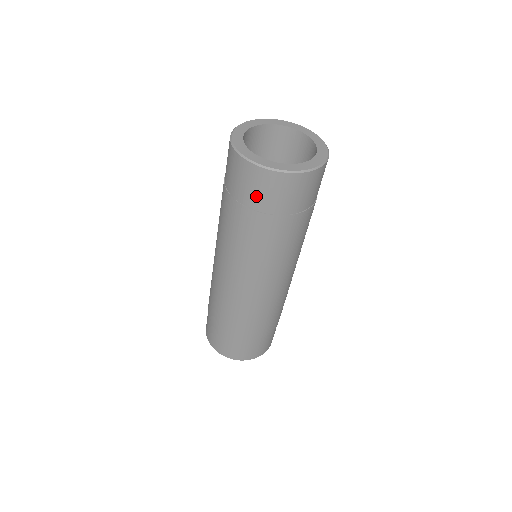
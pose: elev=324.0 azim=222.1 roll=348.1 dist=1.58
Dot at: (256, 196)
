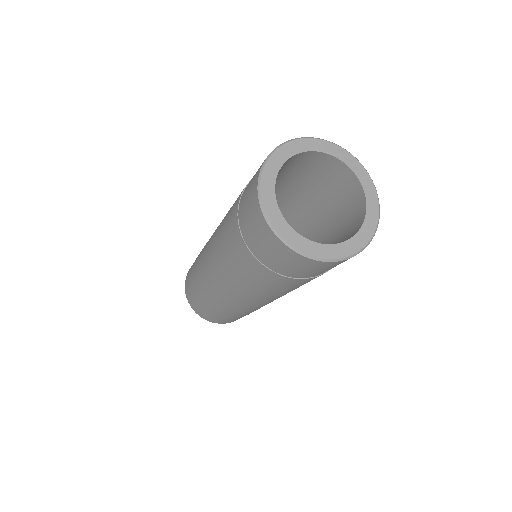
Dot at: (259, 246)
